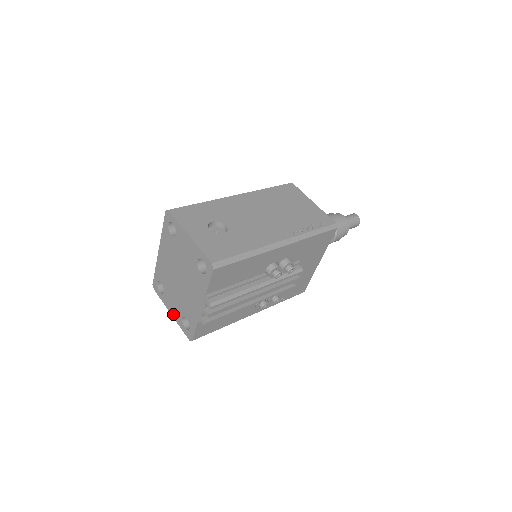
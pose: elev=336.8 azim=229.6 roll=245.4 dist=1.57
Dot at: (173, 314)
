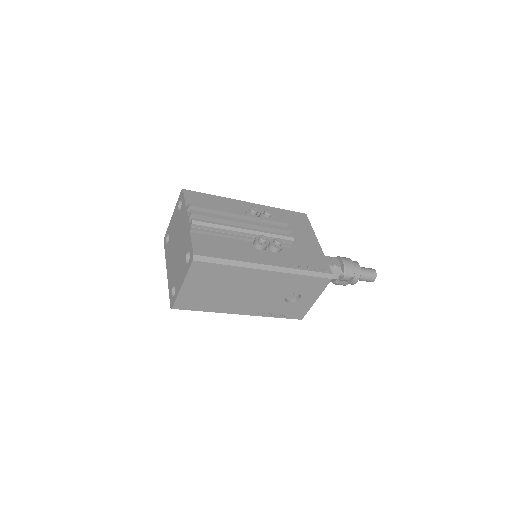
Dot at: (182, 280)
